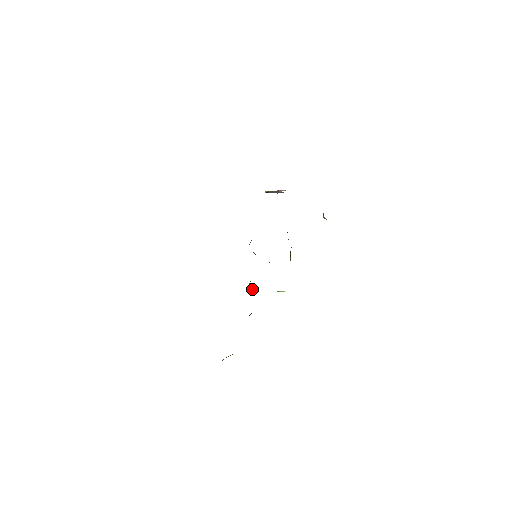
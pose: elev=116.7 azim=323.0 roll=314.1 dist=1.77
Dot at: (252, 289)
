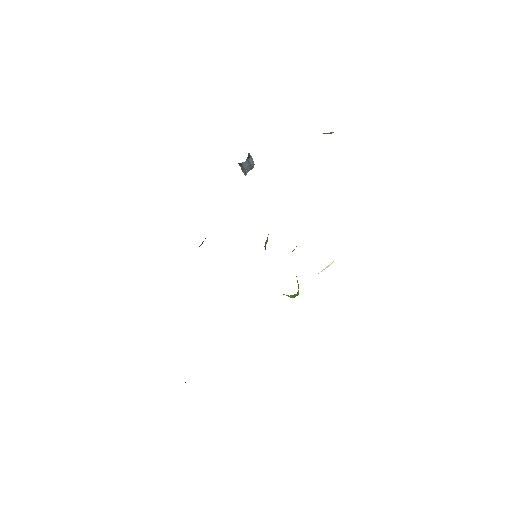
Dot at: (286, 295)
